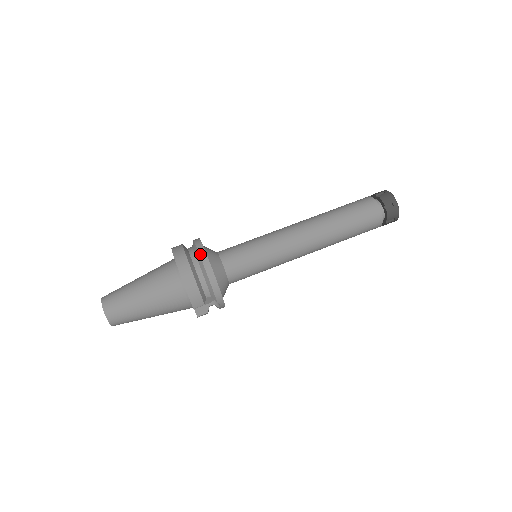
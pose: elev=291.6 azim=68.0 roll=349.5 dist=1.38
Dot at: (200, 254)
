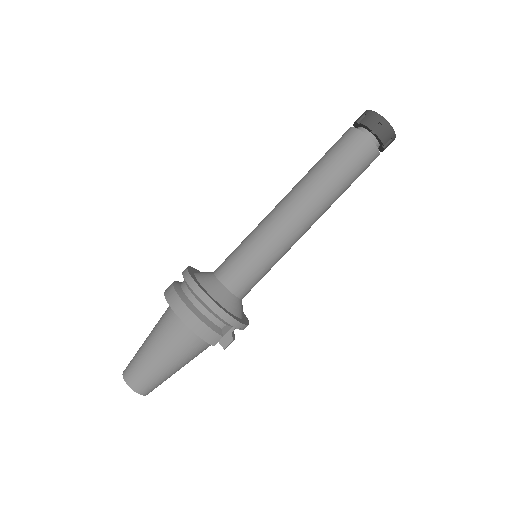
Dot at: (192, 288)
